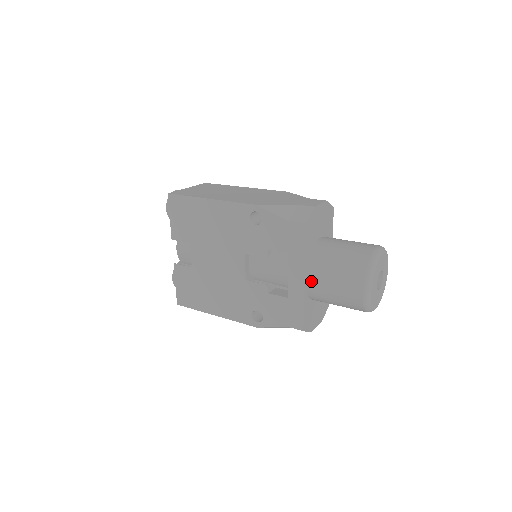
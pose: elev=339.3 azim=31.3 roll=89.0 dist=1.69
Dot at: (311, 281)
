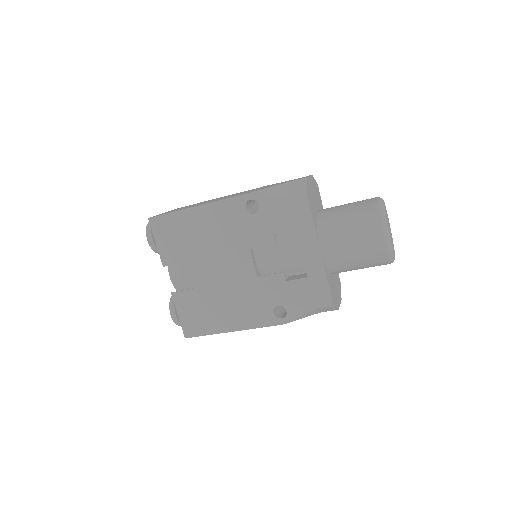
Dot at: (327, 249)
